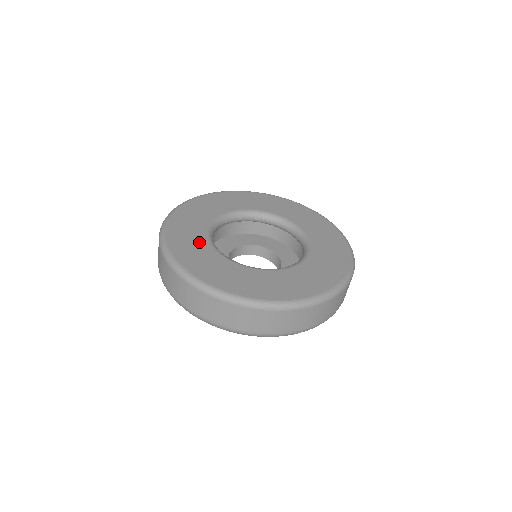
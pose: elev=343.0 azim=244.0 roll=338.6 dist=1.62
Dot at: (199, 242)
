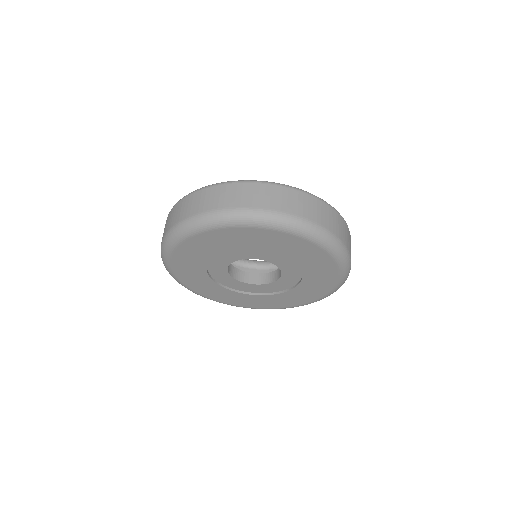
Dot at: occluded
